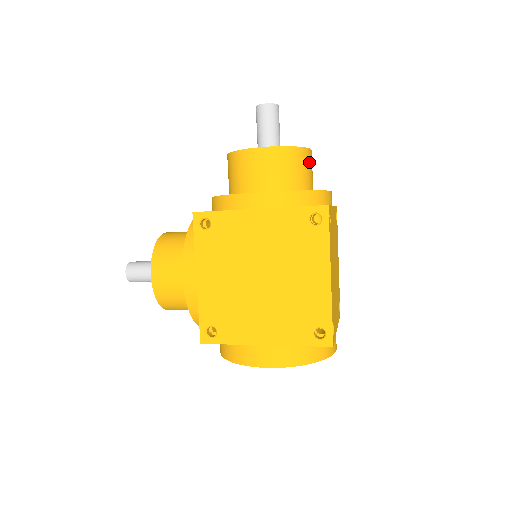
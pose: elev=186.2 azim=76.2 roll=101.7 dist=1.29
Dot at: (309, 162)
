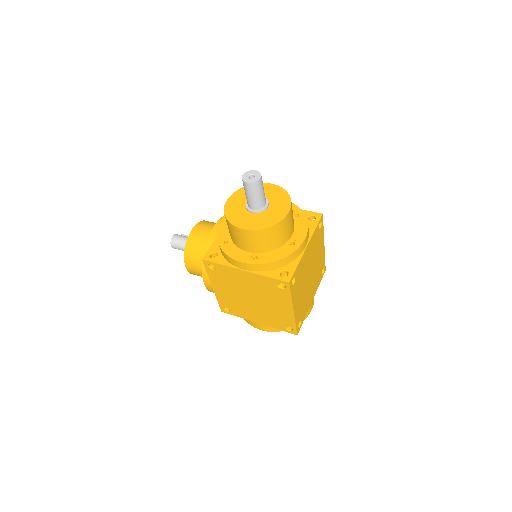
Dot at: (286, 225)
